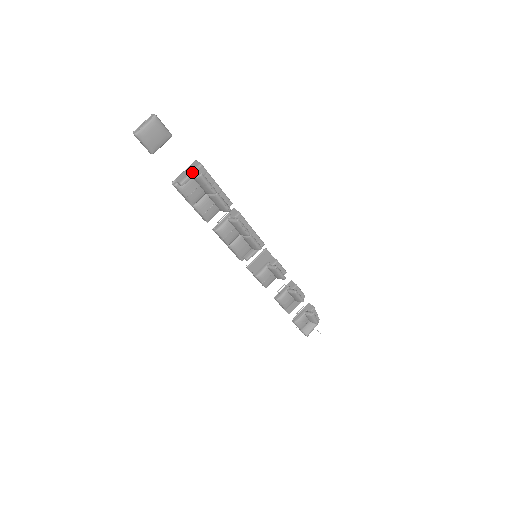
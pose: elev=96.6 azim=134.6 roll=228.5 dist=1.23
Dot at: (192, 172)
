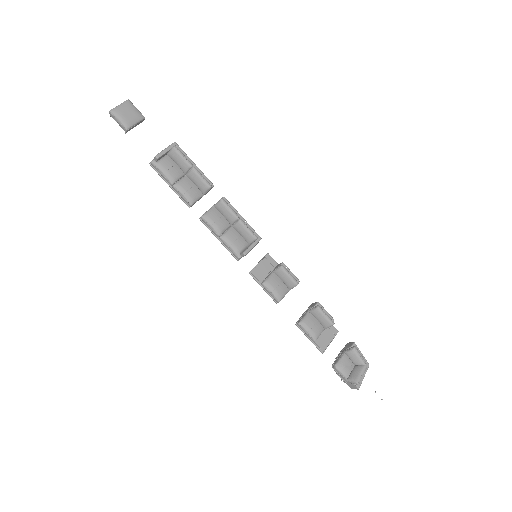
Dot at: occluded
